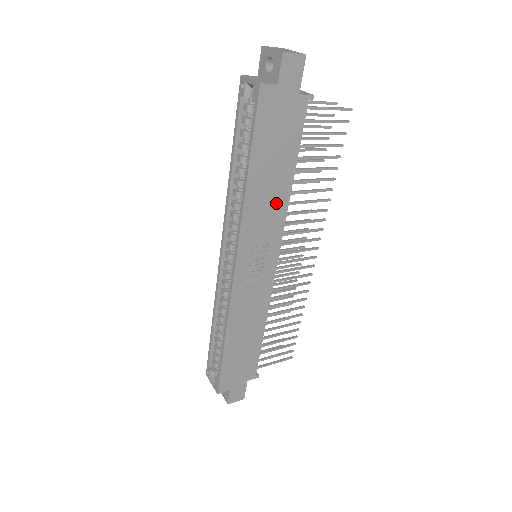
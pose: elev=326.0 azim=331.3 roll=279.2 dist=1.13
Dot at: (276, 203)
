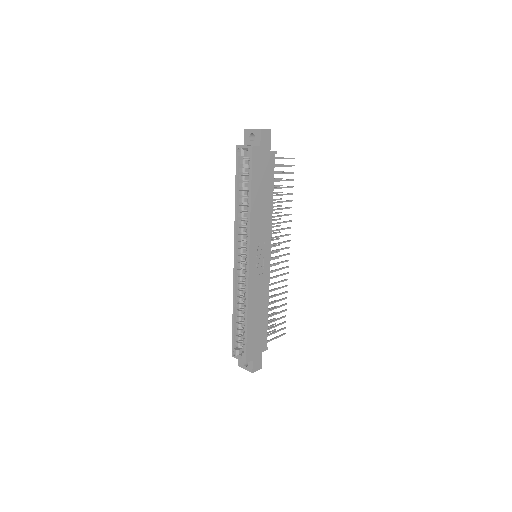
Dot at: (266, 216)
